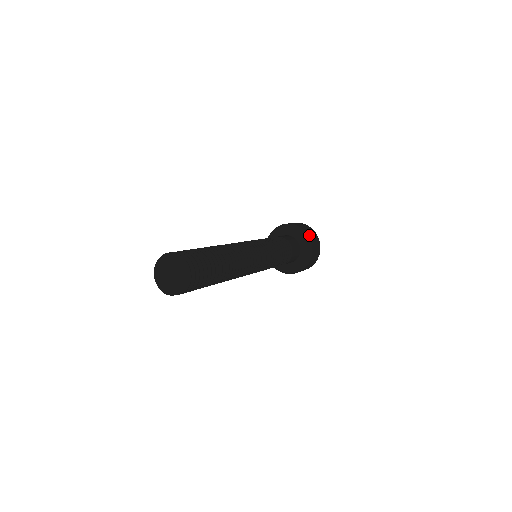
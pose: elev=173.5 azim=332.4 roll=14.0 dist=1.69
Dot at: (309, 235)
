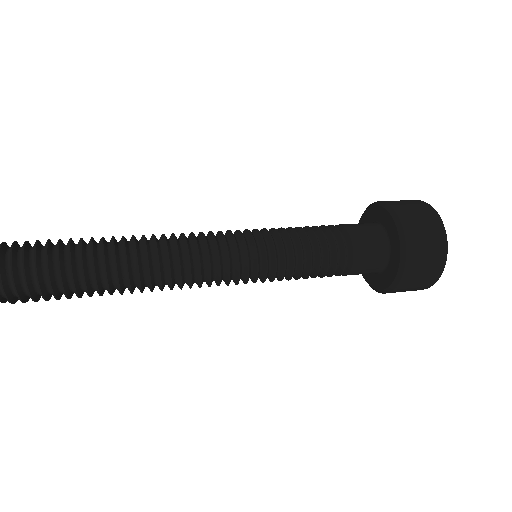
Dot at: (410, 241)
